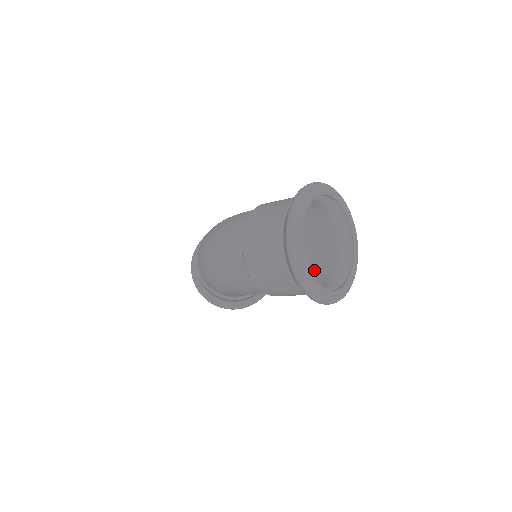
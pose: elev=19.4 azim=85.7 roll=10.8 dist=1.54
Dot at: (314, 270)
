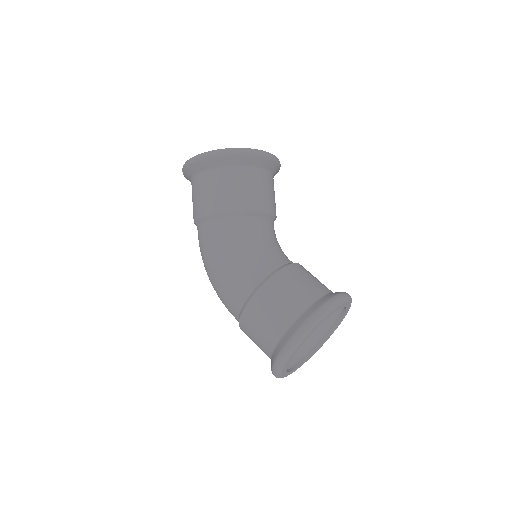
Dot at: (258, 192)
